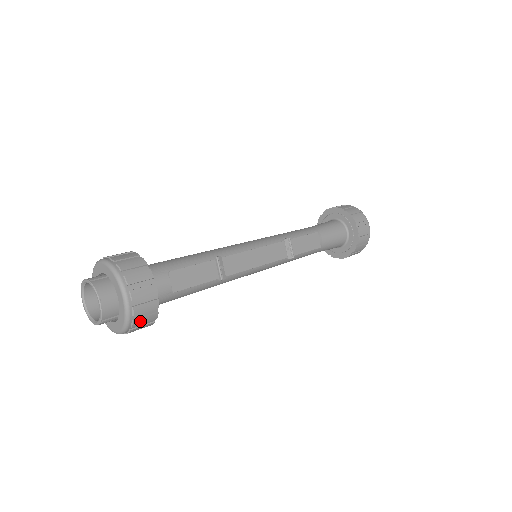
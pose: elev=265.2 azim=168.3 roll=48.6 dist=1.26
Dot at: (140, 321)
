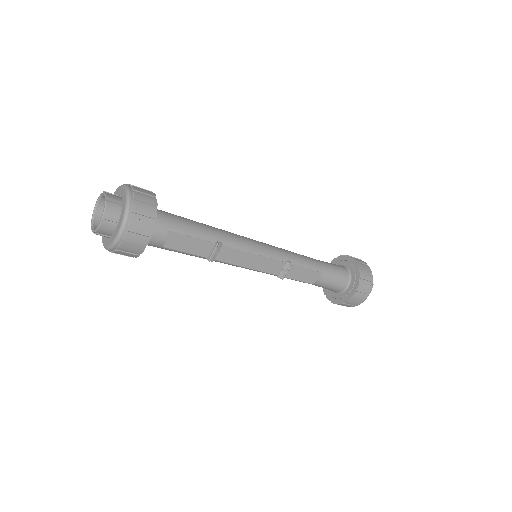
Dot at: (121, 253)
